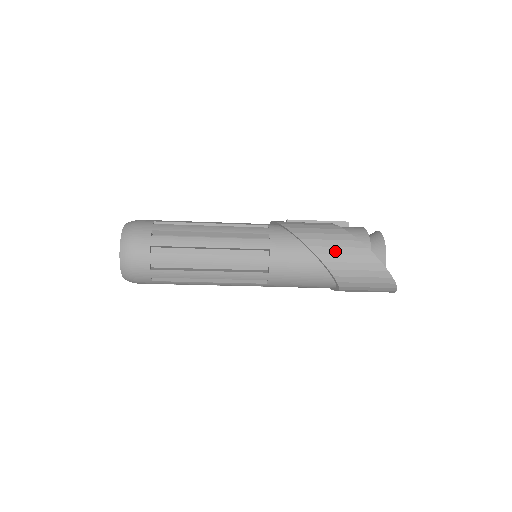
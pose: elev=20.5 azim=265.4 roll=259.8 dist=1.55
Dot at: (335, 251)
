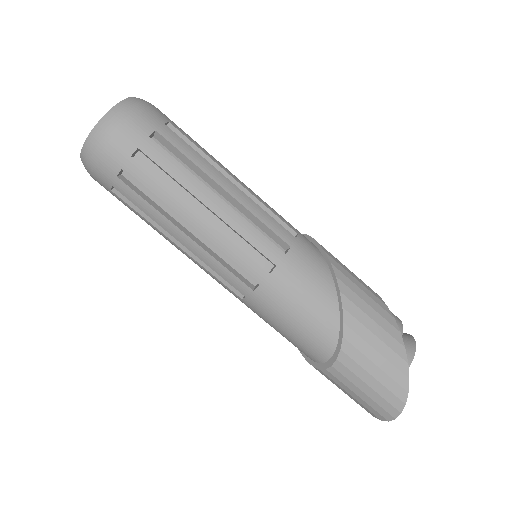
Dot at: (364, 307)
